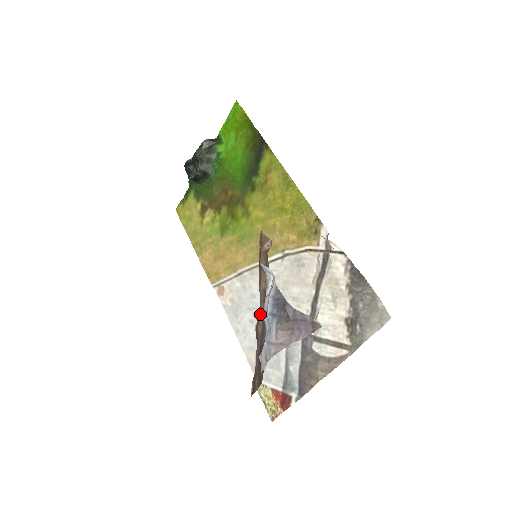
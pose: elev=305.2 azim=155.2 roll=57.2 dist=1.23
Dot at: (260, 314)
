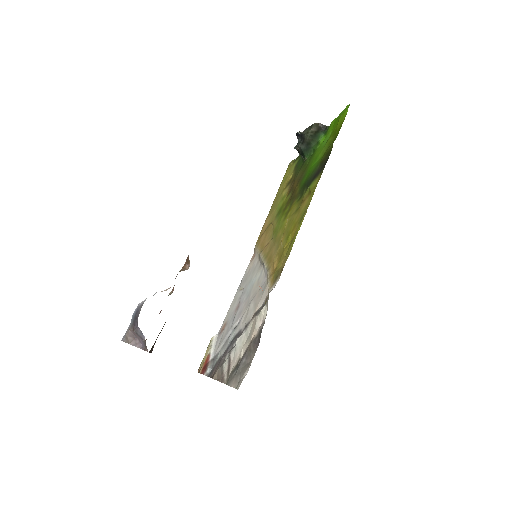
Dot at: occluded
